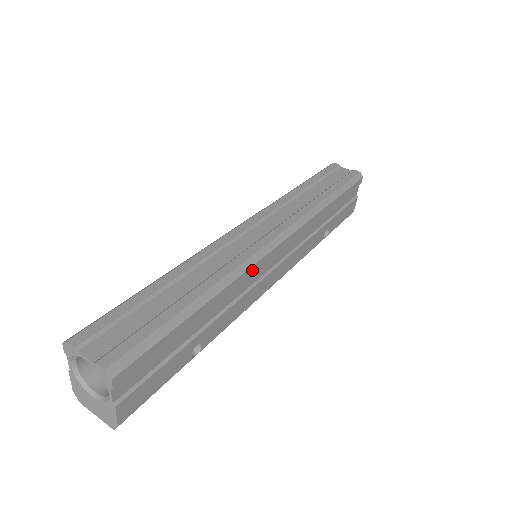
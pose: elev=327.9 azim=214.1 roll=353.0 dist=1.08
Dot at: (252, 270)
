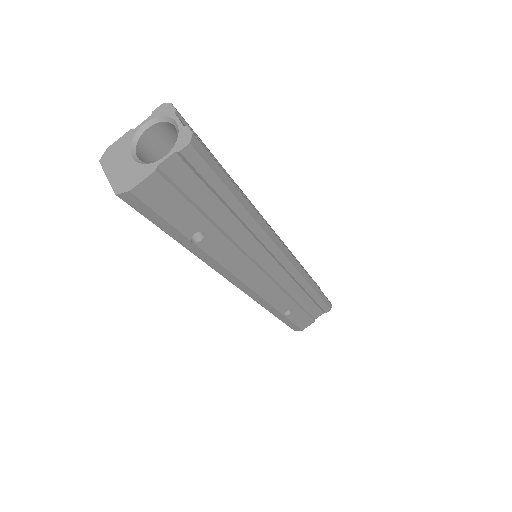
Dot at: (268, 243)
